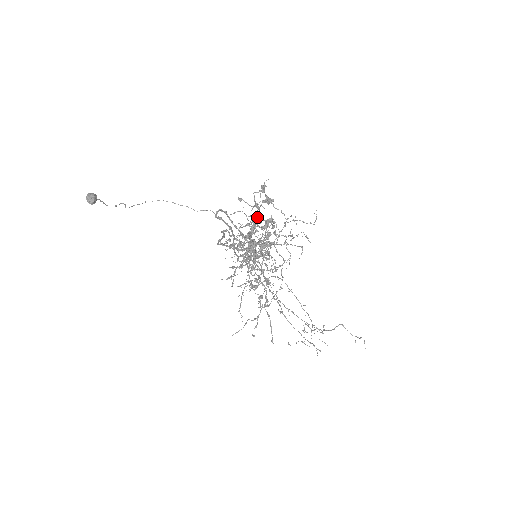
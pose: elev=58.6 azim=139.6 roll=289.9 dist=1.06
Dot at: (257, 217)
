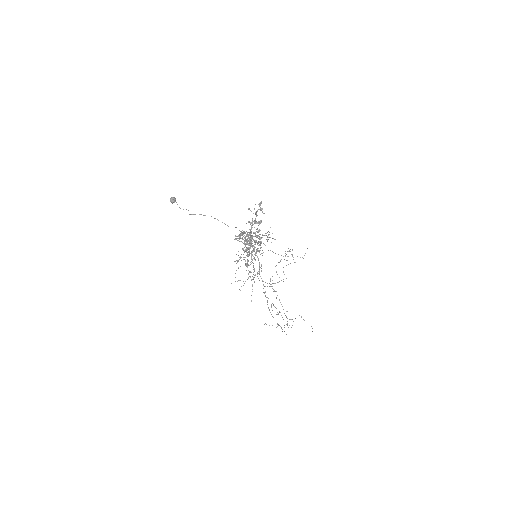
Dot at: (255, 220)
